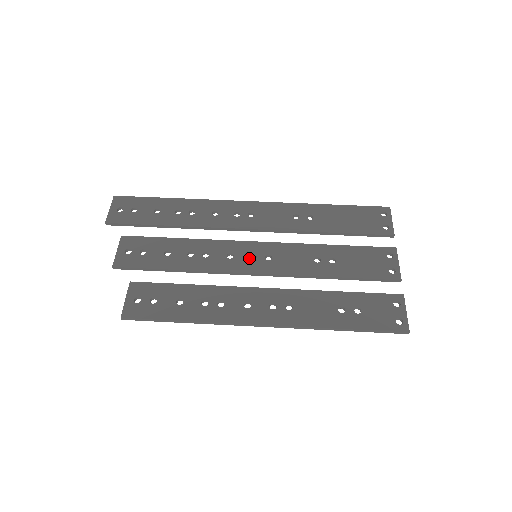
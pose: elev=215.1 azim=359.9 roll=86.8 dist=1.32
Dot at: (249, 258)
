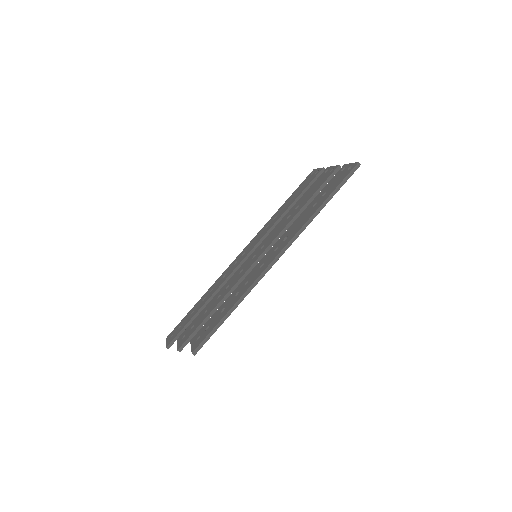
Dot at: (252, 260)
